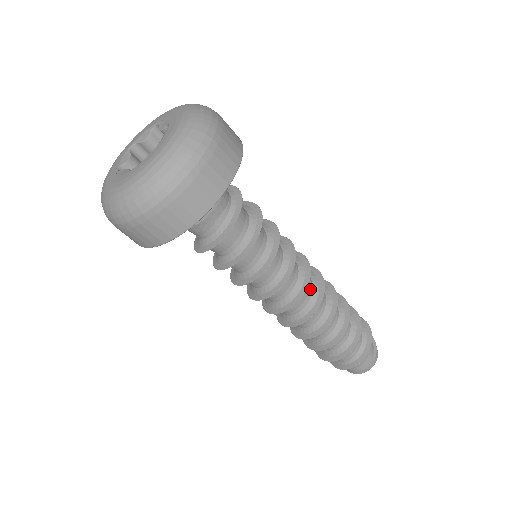
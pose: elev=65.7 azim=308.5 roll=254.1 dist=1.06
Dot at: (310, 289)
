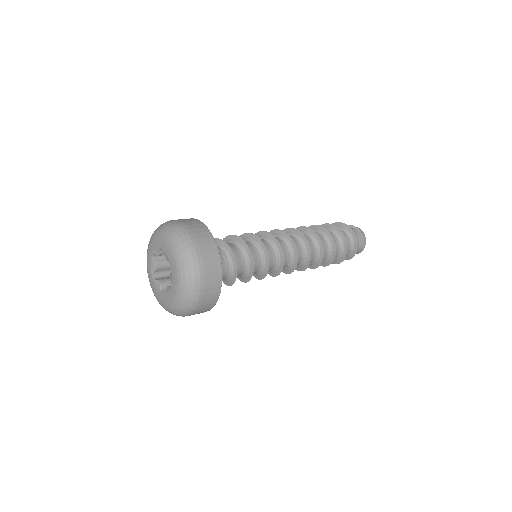
Dot at: (296, 241)
